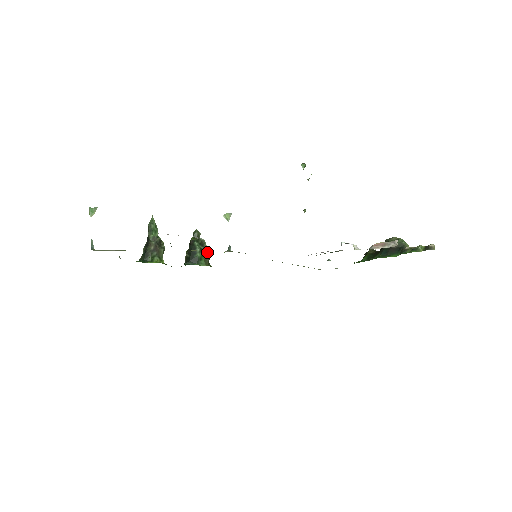
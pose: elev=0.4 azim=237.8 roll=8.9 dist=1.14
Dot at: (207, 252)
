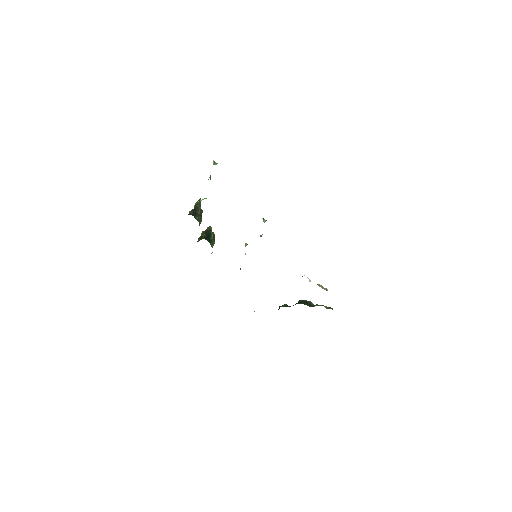
Dot at: (214, 242)
